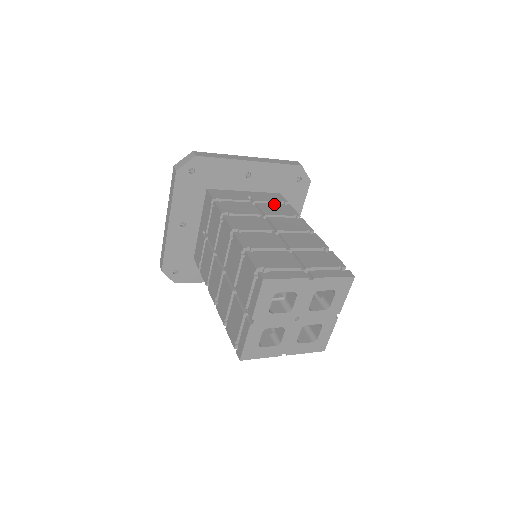
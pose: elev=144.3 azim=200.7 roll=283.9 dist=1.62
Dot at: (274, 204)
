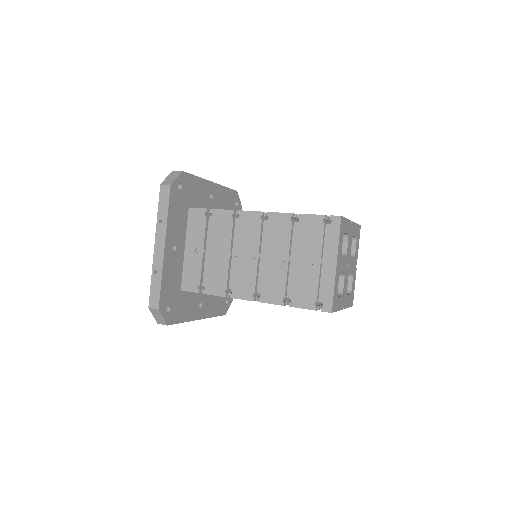
Dot at: occluded
